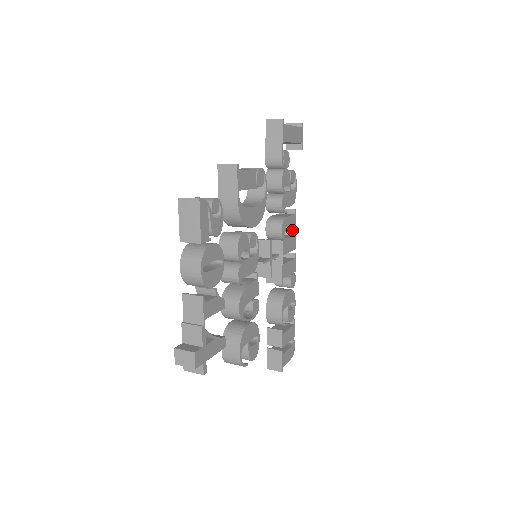
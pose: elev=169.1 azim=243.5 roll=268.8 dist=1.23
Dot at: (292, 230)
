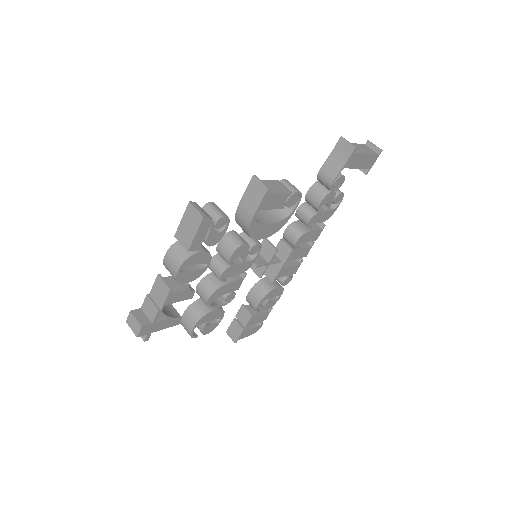
Dot at: occluded
